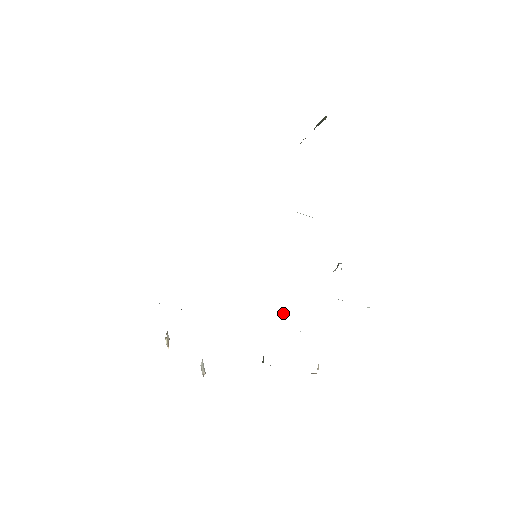
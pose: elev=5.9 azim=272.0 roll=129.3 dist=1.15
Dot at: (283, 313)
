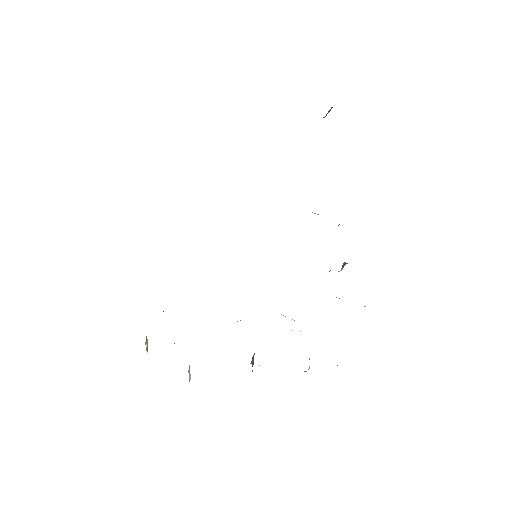
Dot at: occluded
